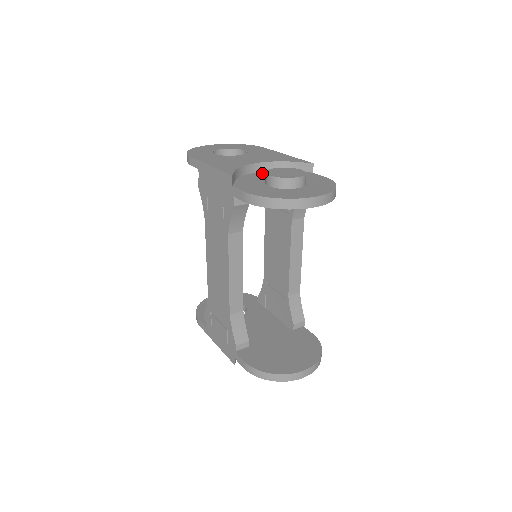
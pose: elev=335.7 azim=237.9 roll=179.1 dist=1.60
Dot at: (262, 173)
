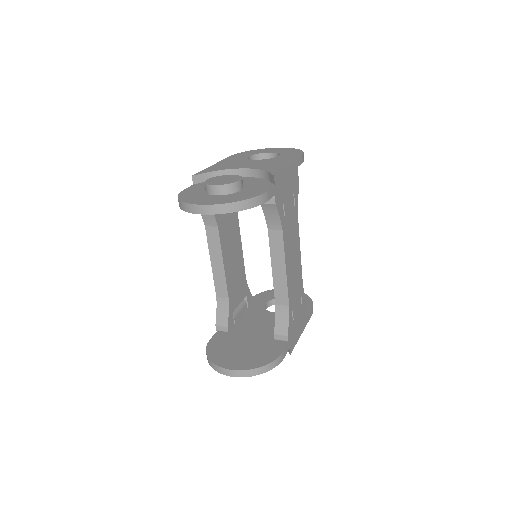
Dot at: (242, 178)
